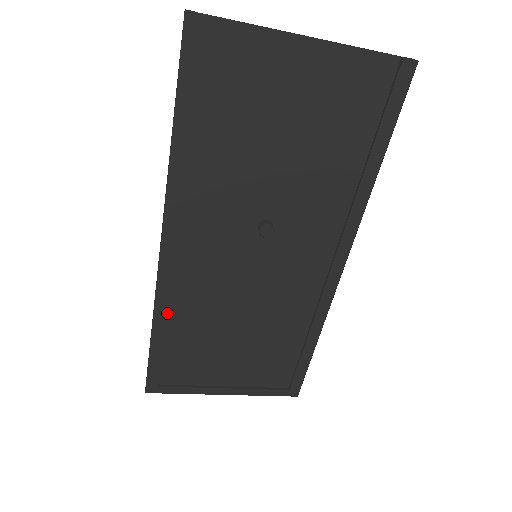
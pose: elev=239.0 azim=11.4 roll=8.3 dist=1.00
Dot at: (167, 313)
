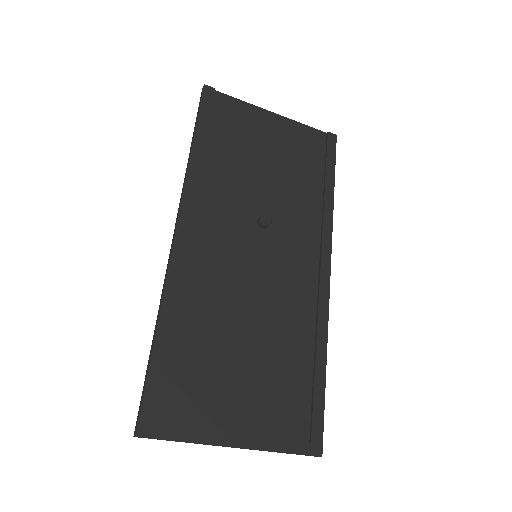
Dot at: (174, 309)
